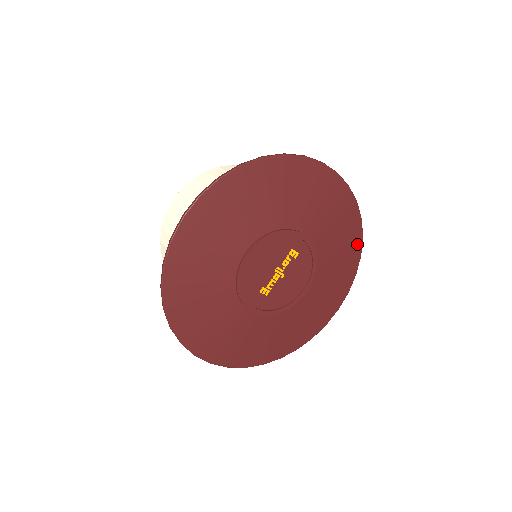
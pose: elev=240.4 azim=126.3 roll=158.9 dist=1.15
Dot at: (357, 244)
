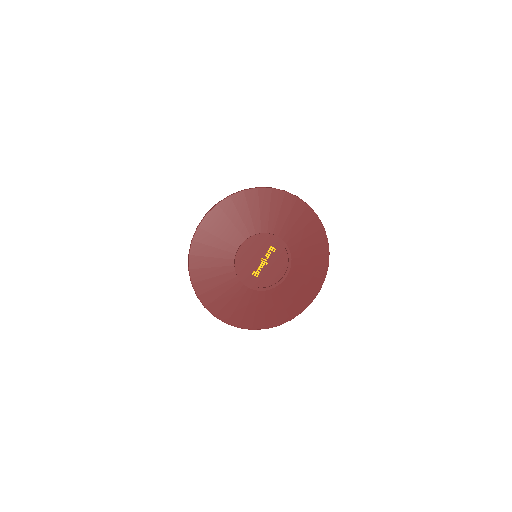
Dot at: (324, 244)
